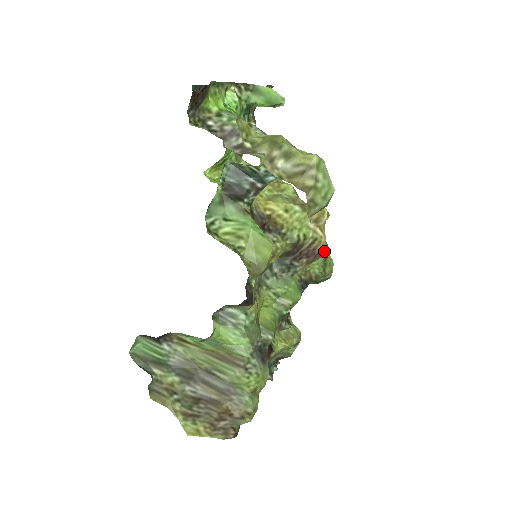
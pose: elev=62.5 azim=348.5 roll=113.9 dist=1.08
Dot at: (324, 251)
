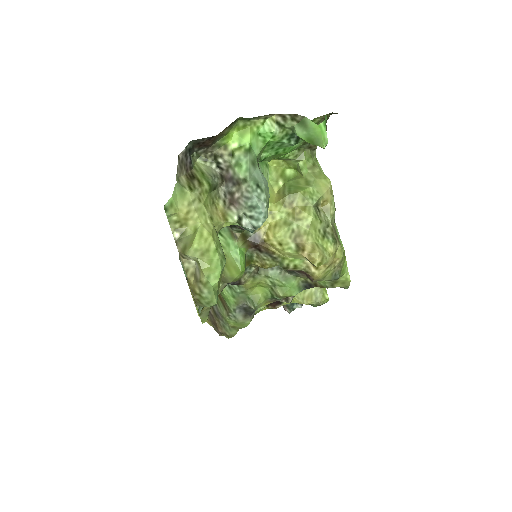
Dot at: (325, 278)
